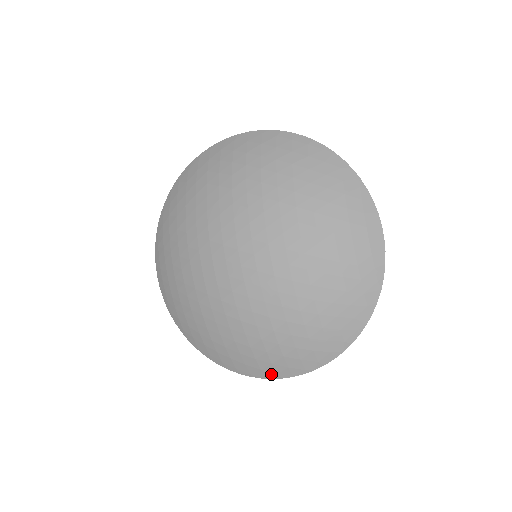
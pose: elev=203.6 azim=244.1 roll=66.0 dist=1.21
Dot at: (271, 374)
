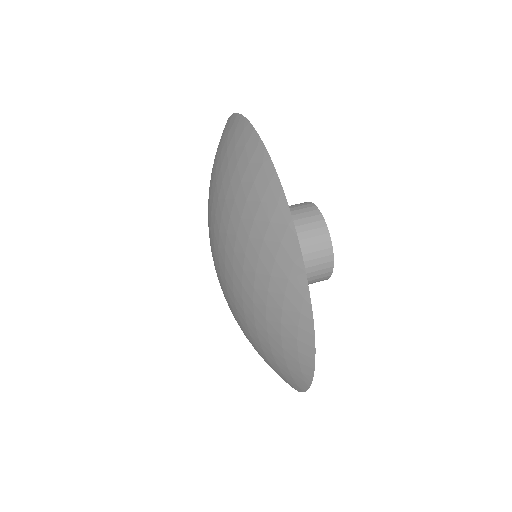
Dot at: occluded
